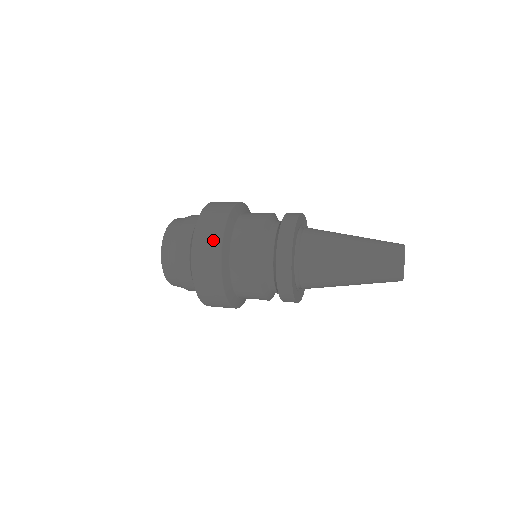
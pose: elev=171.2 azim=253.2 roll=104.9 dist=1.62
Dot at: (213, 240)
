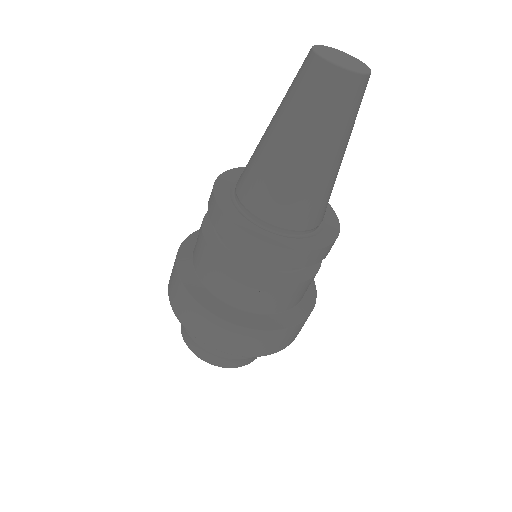
Dot at: (173, 269)
